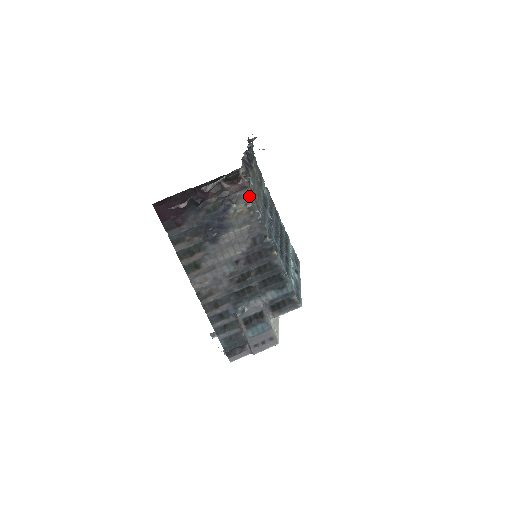
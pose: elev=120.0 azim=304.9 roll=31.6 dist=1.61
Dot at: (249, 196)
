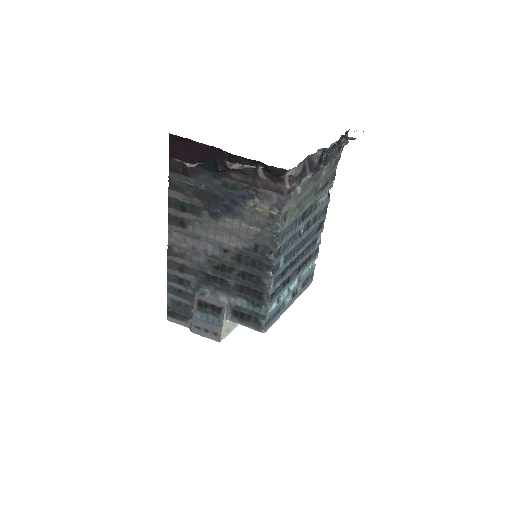
Dot at: (280, 204)
